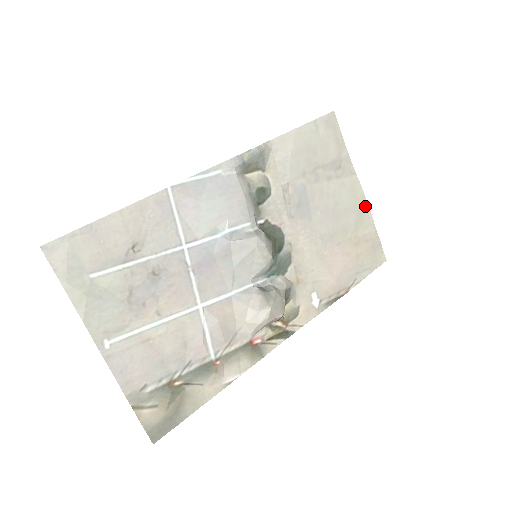
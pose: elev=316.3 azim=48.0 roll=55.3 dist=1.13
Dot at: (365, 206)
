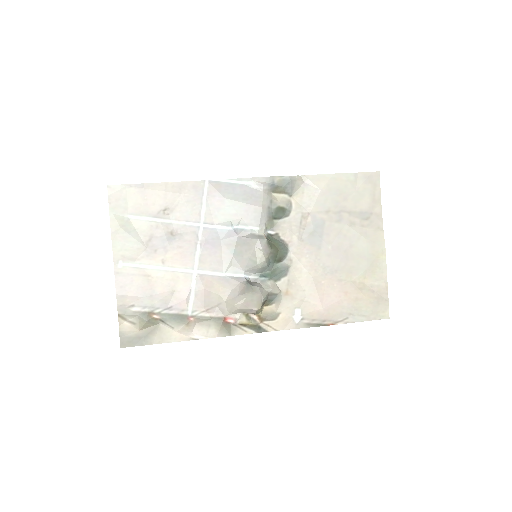
Dot at: (382, 261)
